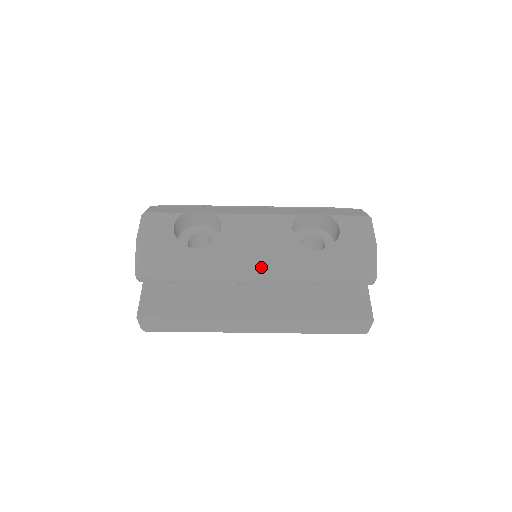
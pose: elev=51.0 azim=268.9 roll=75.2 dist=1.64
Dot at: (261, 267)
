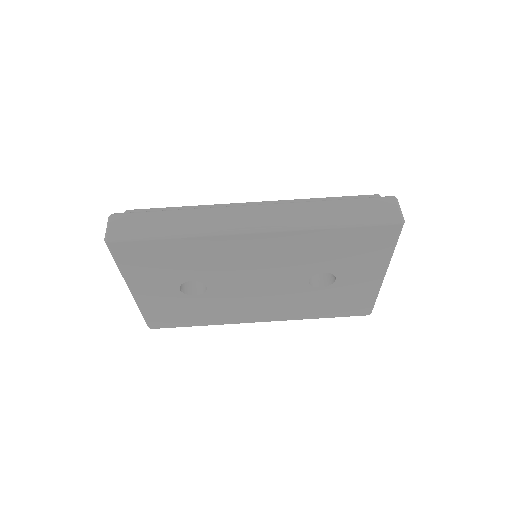
Dot at: occluded
